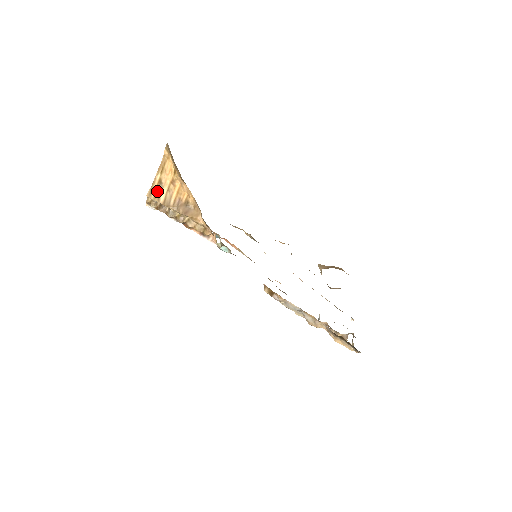
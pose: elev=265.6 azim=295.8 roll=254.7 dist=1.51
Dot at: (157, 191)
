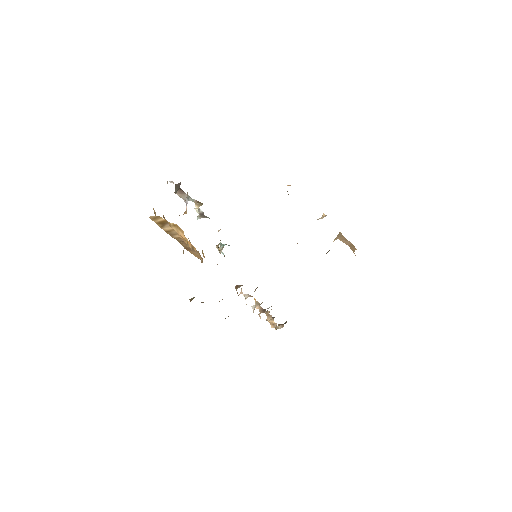
Dot at: (163, 223)
